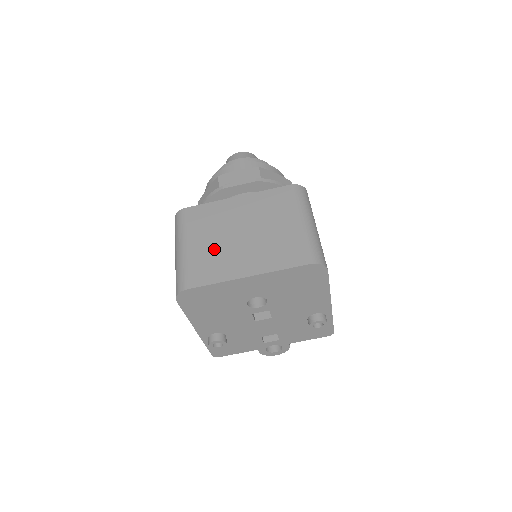
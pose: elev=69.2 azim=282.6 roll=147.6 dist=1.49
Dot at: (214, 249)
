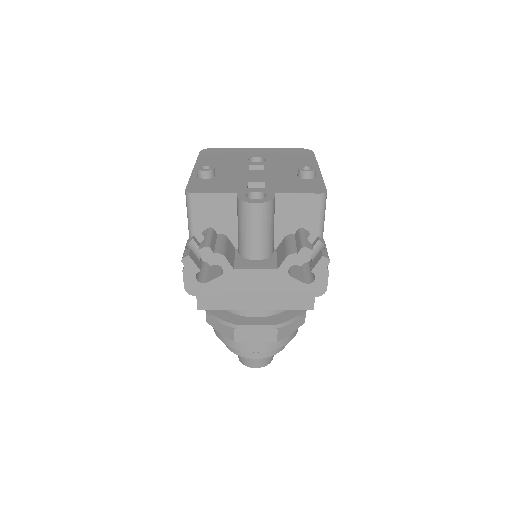
Dot at: occluded
